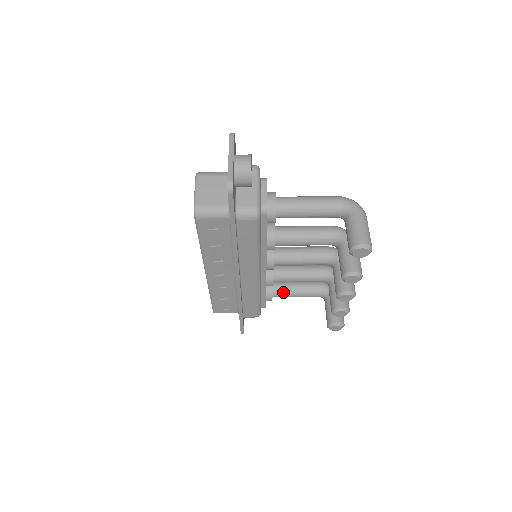
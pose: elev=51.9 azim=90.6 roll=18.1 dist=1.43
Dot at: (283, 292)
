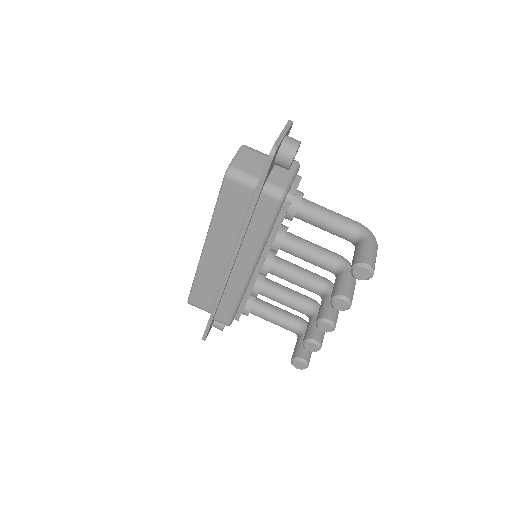
Dot at: (262, 311)
